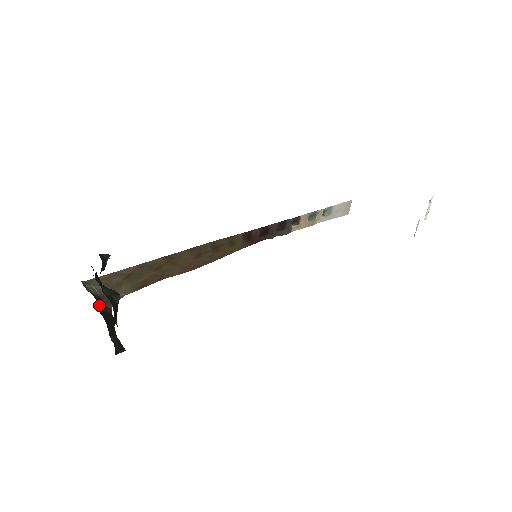
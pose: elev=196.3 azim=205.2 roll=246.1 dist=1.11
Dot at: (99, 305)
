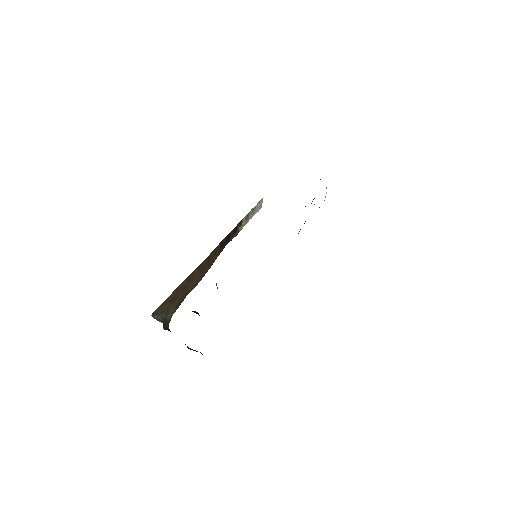
Dot at: occluded
